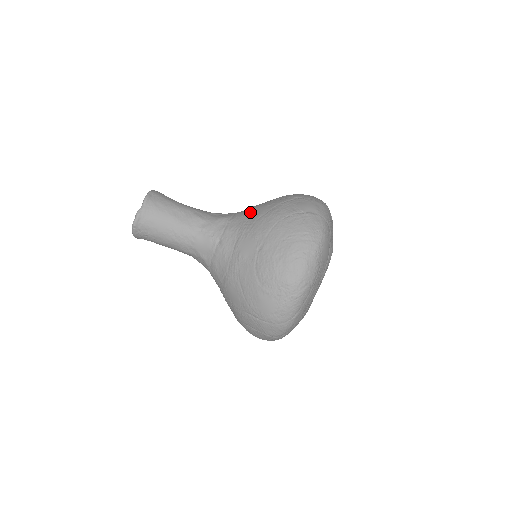
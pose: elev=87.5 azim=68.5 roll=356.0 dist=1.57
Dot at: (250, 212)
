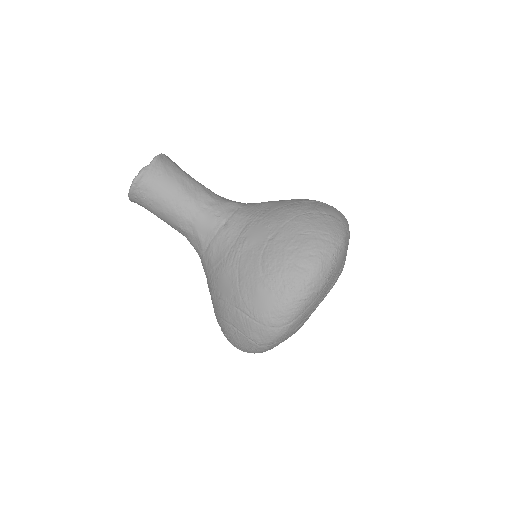
Dot at: (265, 203)
